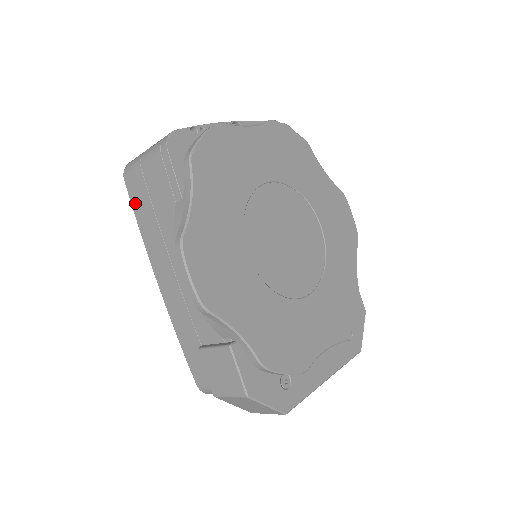
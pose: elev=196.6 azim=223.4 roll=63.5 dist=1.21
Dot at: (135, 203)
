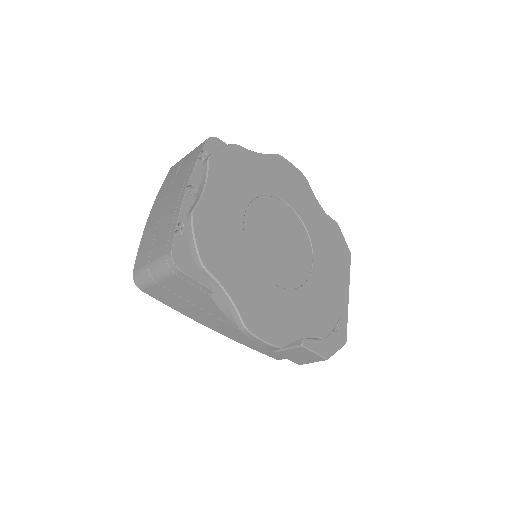
Dot at: (164, 301)
